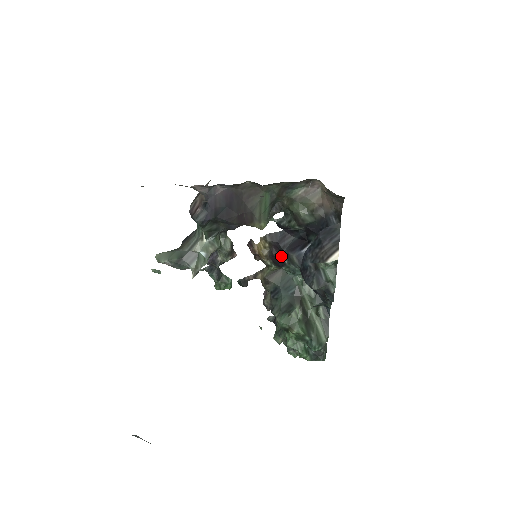
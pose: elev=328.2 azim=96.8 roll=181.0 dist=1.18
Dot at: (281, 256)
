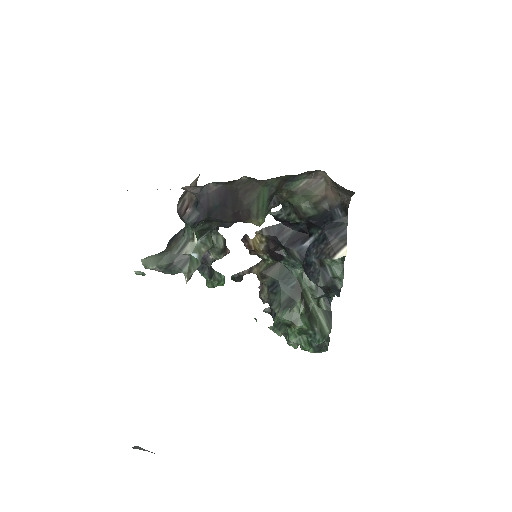
Dot at: (279, 250)
